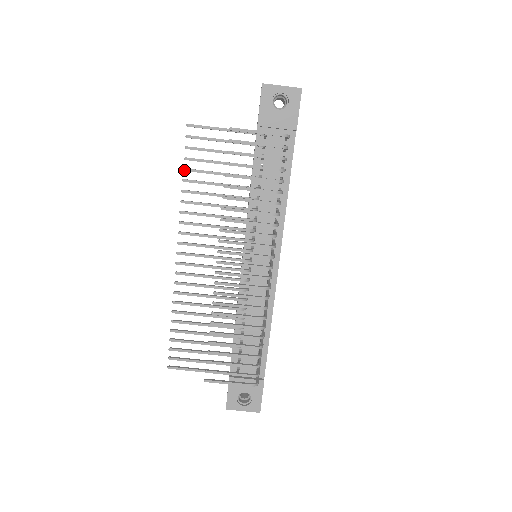
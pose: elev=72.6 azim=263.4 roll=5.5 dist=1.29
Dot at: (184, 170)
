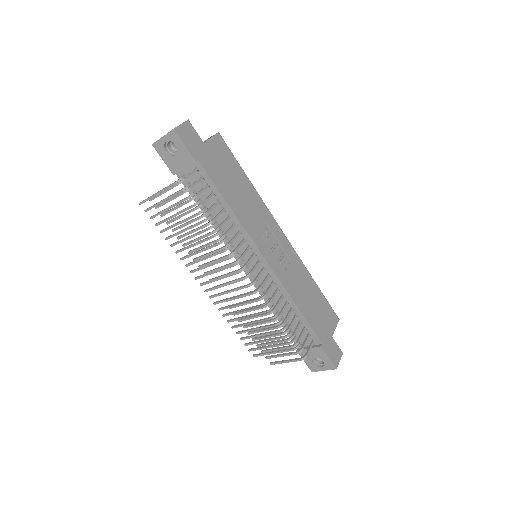
Dot at: occluded
